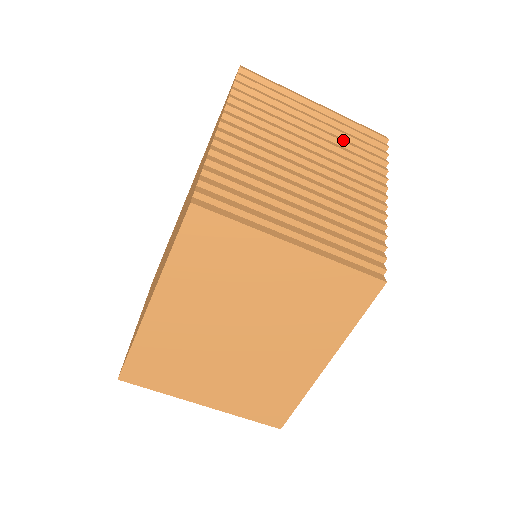
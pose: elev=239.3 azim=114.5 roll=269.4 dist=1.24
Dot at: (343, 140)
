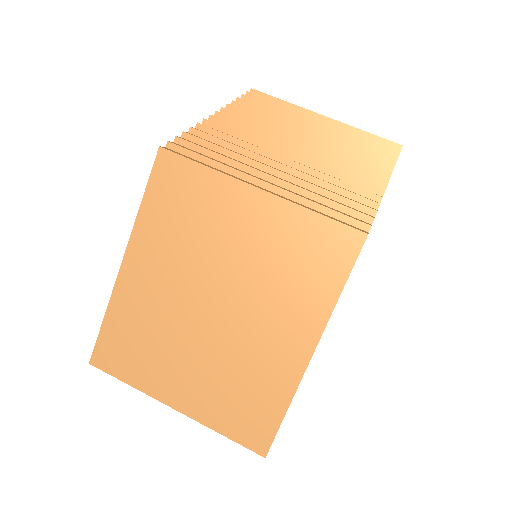
Dot at: (347, 139)
